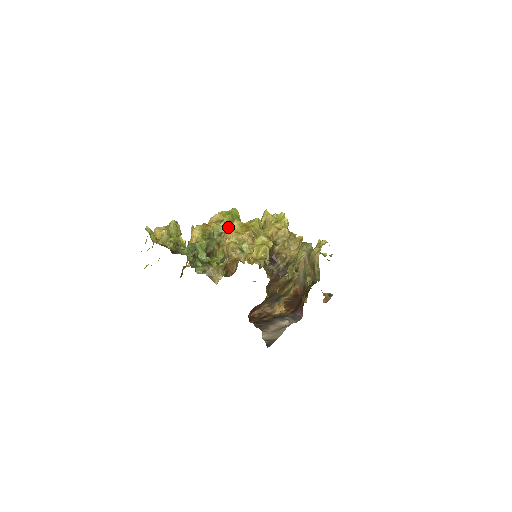
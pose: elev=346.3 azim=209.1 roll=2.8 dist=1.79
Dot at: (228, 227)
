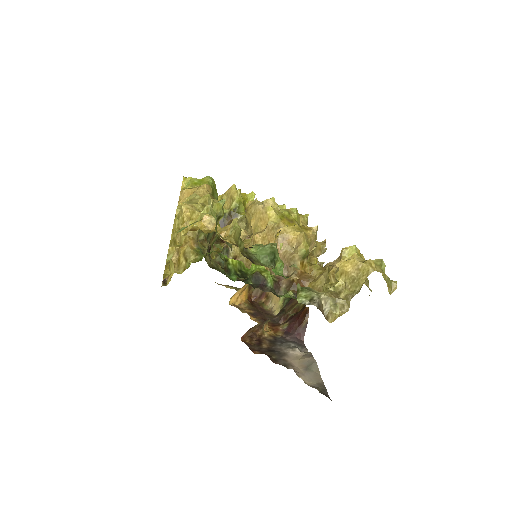
Dot at: occluded
